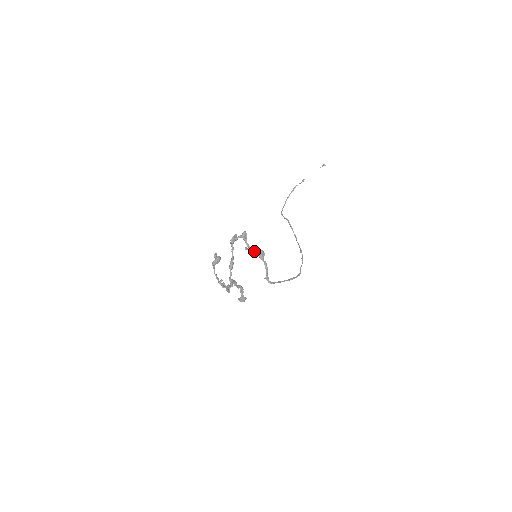
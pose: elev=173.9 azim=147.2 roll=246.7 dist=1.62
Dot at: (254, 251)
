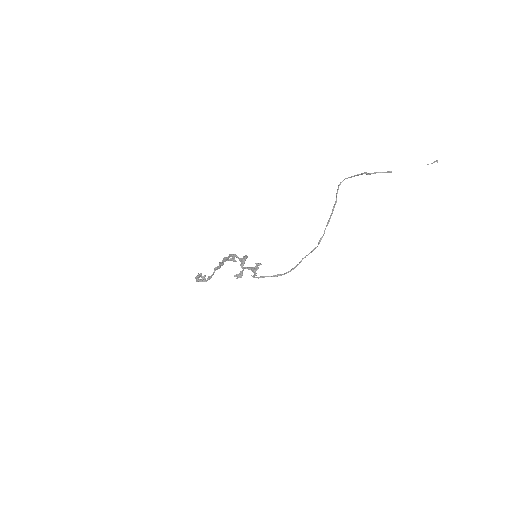
Dot at: occluded
